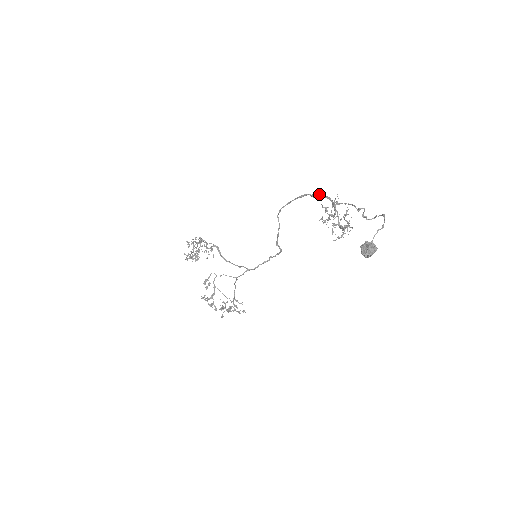
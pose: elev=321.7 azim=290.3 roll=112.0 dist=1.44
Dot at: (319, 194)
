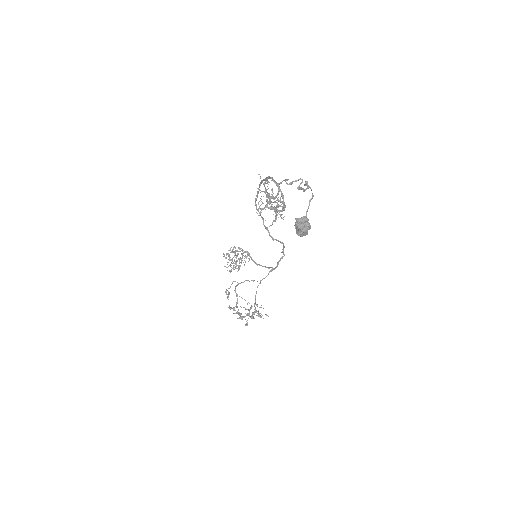
Dot at: occluded
